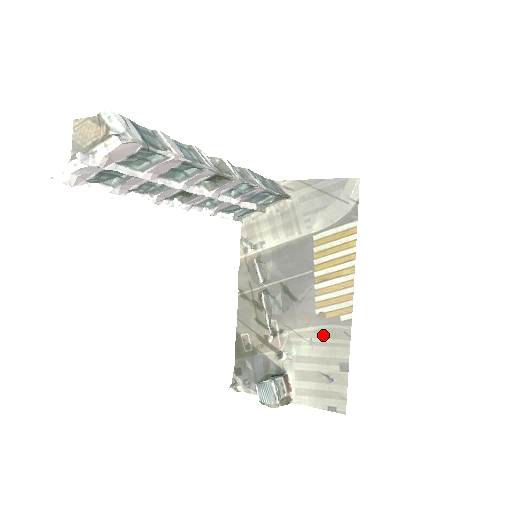
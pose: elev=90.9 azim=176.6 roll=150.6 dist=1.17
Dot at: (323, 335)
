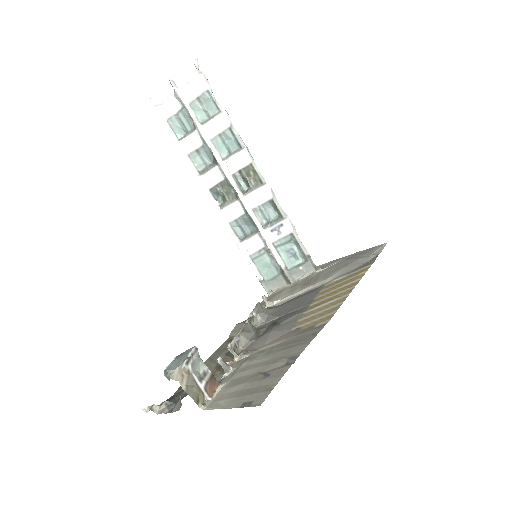
Dot at: (287, 343)
